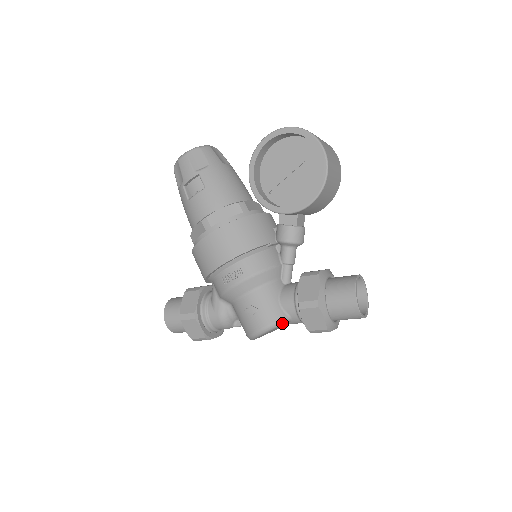
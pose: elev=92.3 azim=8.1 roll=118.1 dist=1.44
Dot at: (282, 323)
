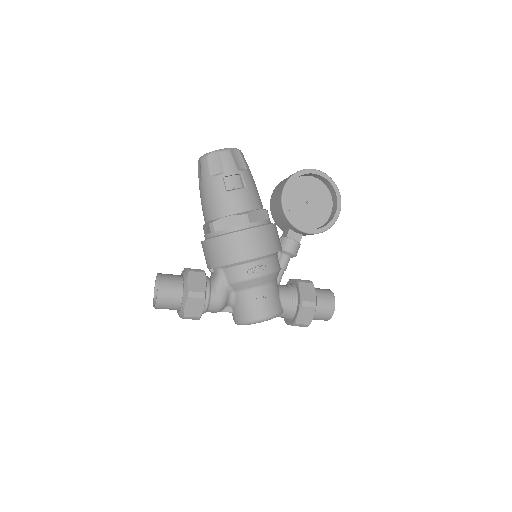
Dot at: occluded
